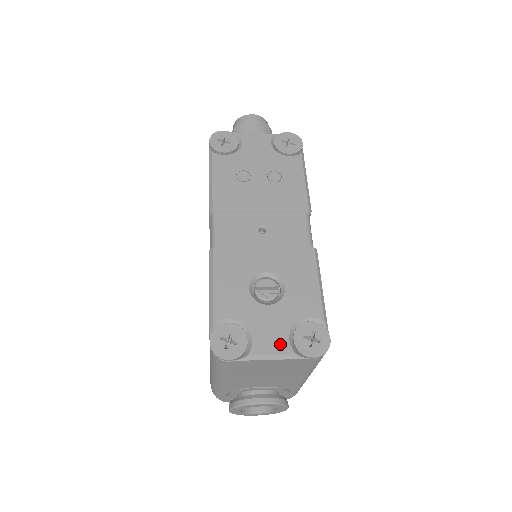
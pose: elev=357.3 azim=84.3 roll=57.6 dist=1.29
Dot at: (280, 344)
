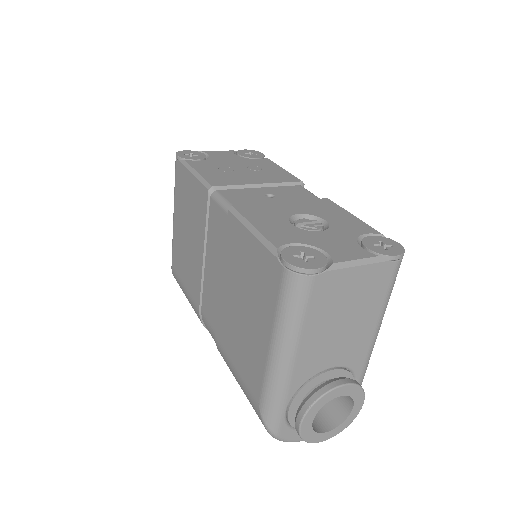
Dot at: (357, 252)
